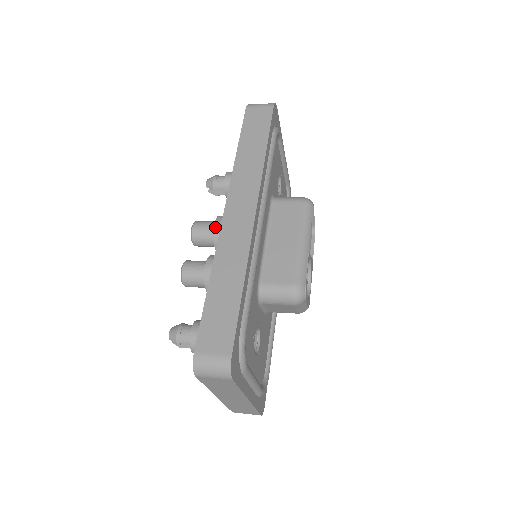
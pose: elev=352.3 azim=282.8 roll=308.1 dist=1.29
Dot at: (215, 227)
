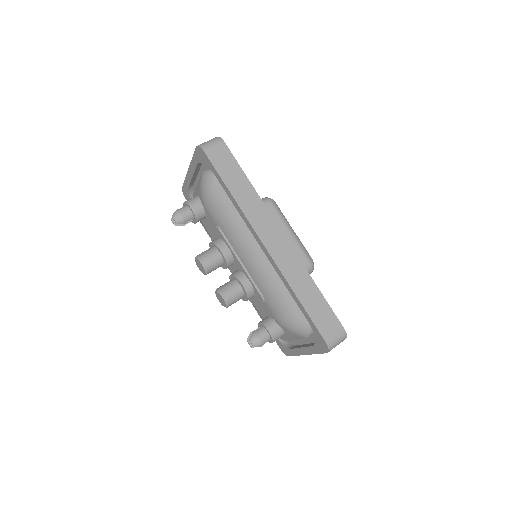
Dot at: (224, 254)
